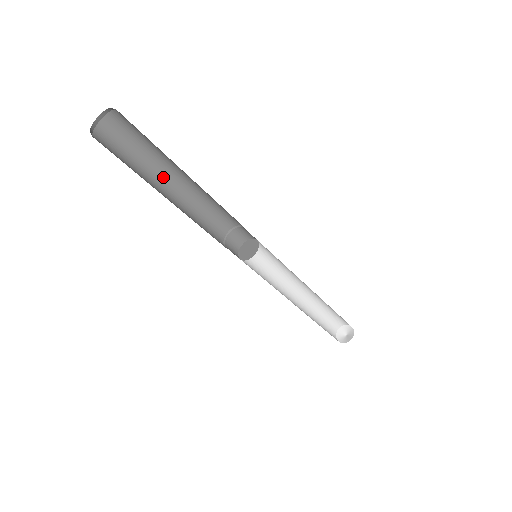
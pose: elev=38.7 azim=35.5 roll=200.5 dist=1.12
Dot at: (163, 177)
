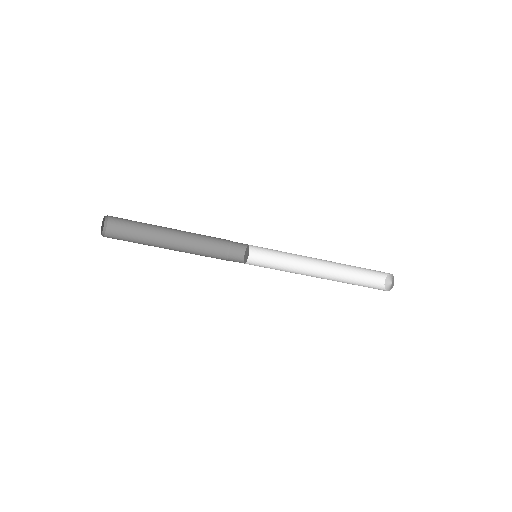
Dot at: (163, 230)
